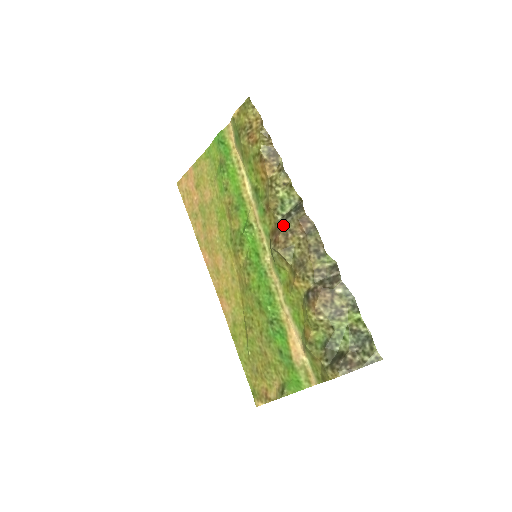
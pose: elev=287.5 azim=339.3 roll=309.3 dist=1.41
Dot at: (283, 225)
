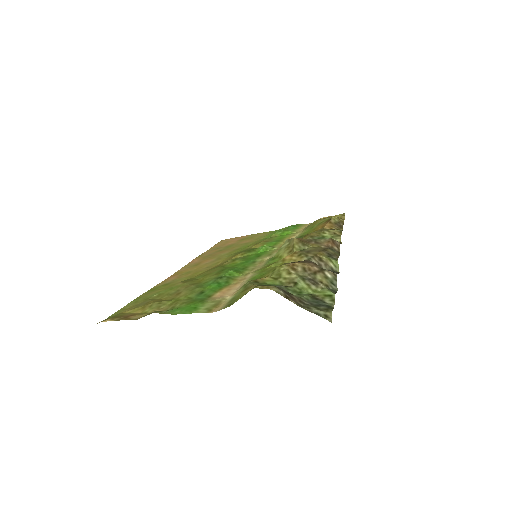
Dot at: (312, 239)
